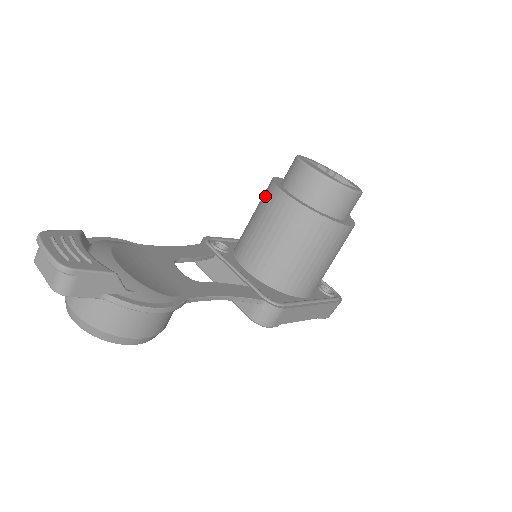
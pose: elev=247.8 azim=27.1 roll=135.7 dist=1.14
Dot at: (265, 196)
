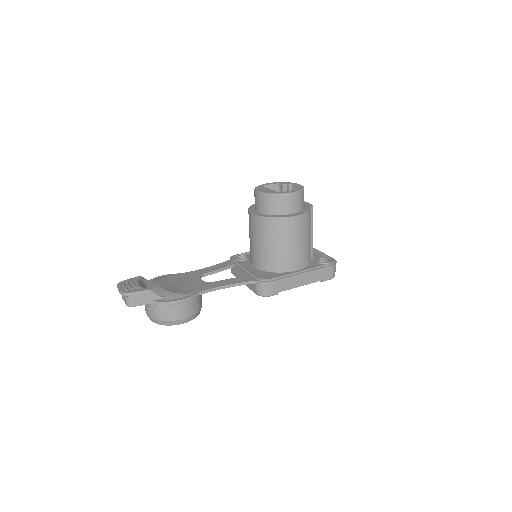
Dot at: occluded
